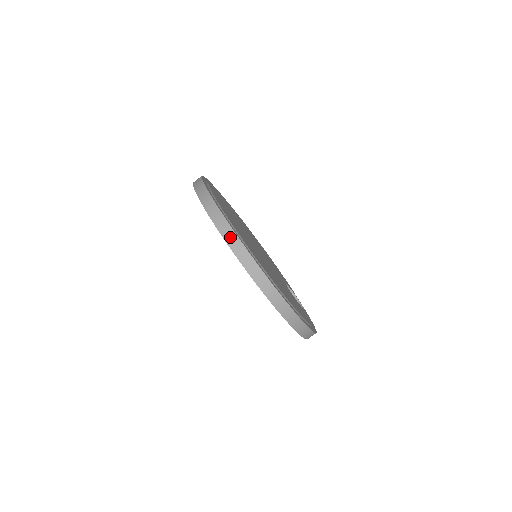
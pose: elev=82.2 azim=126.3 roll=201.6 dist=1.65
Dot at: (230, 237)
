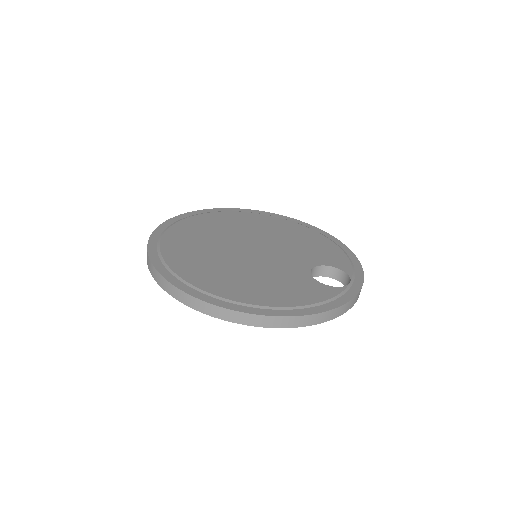
Dot at: (149, 264)
